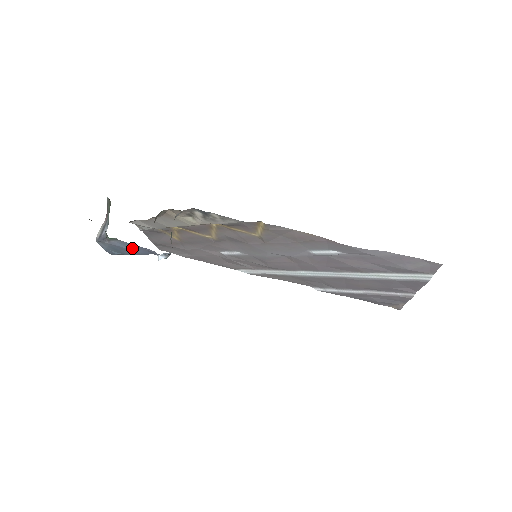
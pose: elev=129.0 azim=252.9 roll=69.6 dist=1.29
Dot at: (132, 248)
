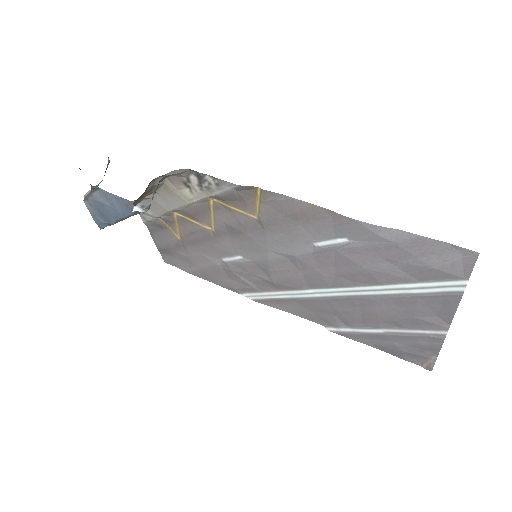
Dot at: (113, 203)
